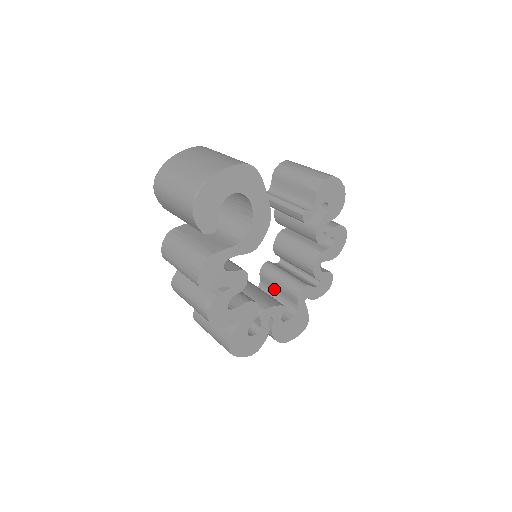
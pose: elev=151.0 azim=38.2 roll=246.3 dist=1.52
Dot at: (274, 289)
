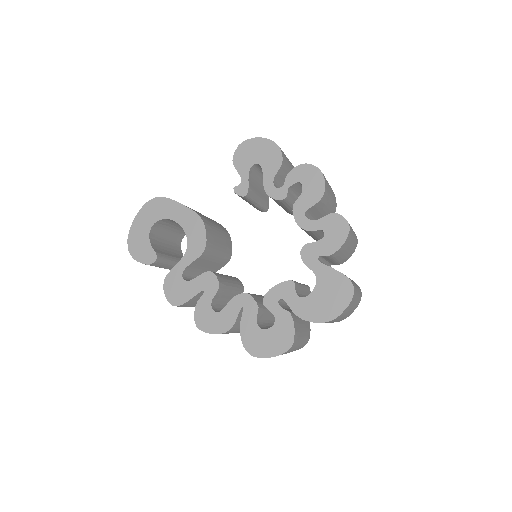
Dot at: occluded
